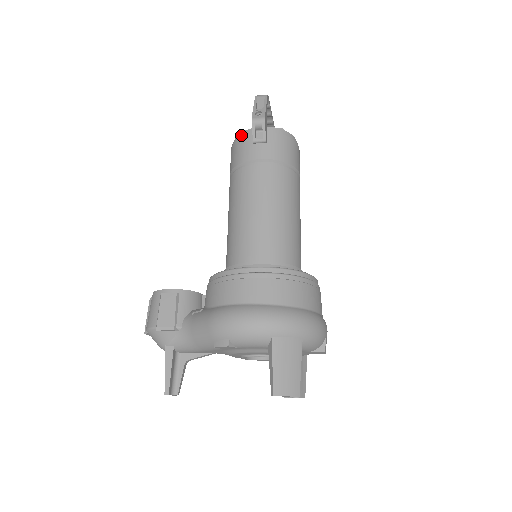
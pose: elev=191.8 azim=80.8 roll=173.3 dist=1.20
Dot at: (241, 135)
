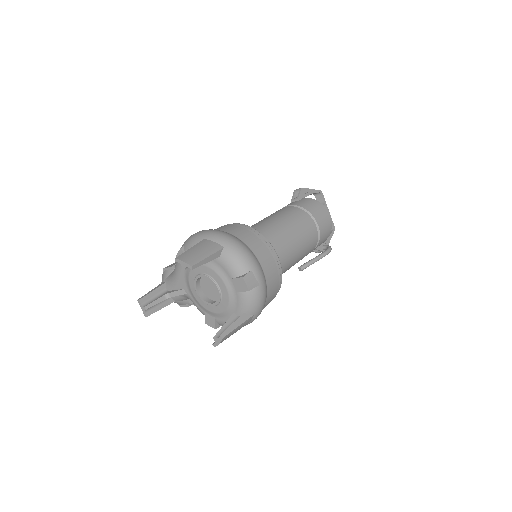
Dot at: occluded
